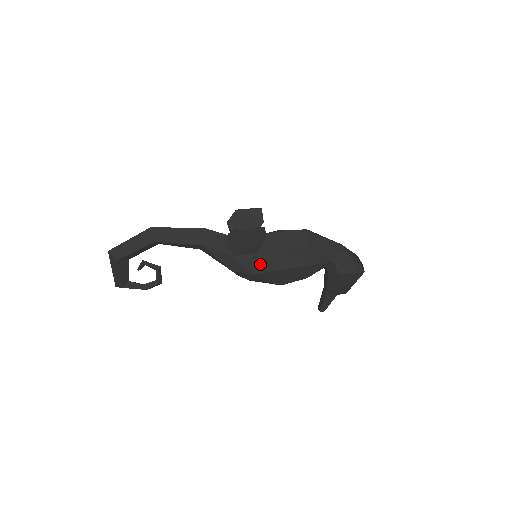
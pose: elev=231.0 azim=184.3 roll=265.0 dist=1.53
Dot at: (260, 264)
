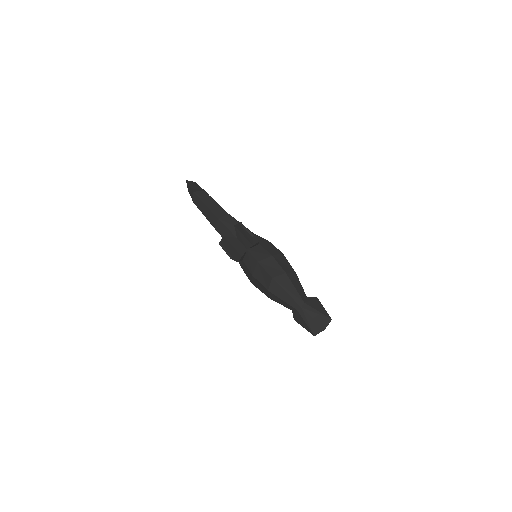
Dot at: (244, 267)
